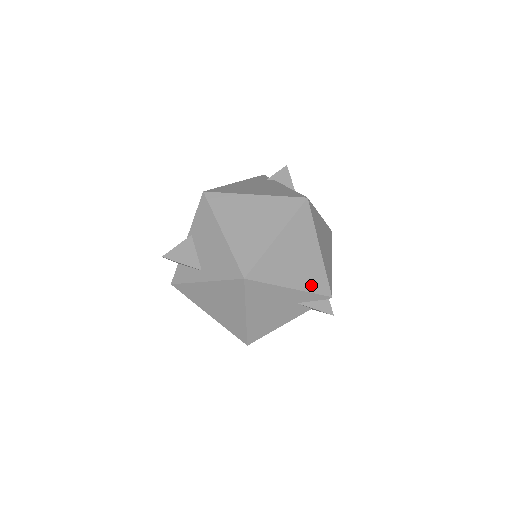
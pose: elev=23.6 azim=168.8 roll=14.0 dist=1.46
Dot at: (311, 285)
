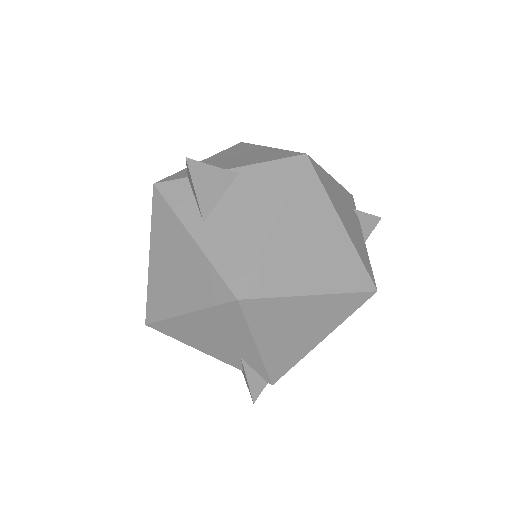
Dot at: (274, 361)
